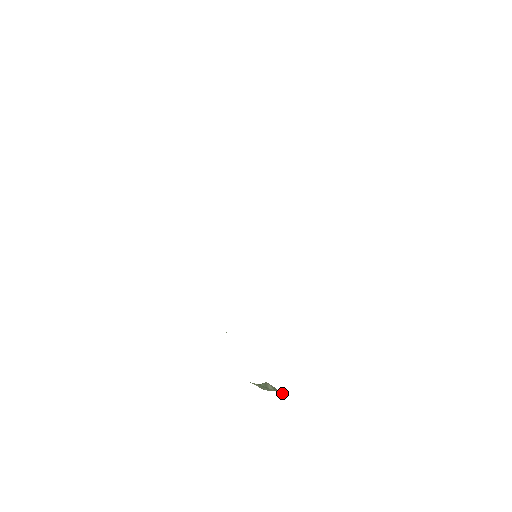
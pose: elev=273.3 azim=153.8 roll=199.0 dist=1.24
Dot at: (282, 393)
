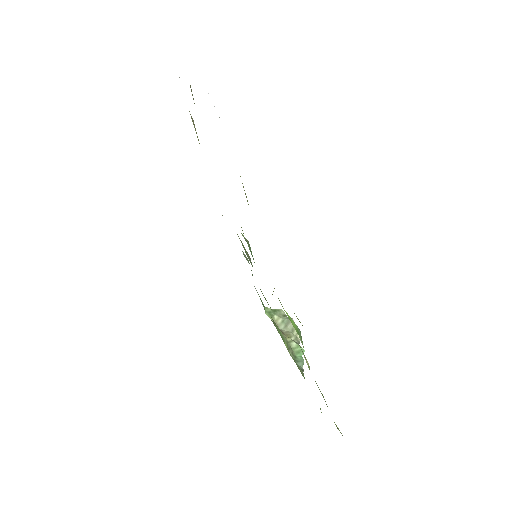
Dot at: occluded
